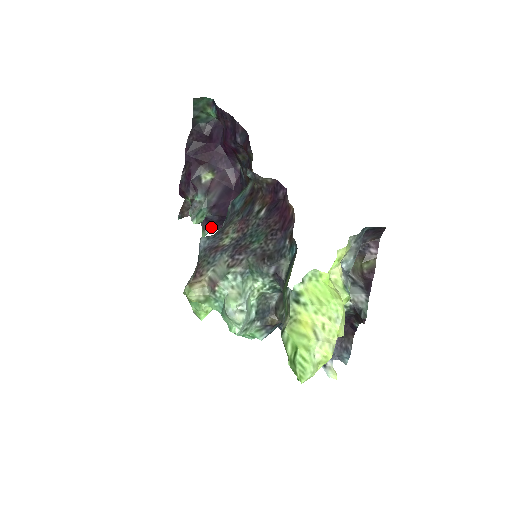
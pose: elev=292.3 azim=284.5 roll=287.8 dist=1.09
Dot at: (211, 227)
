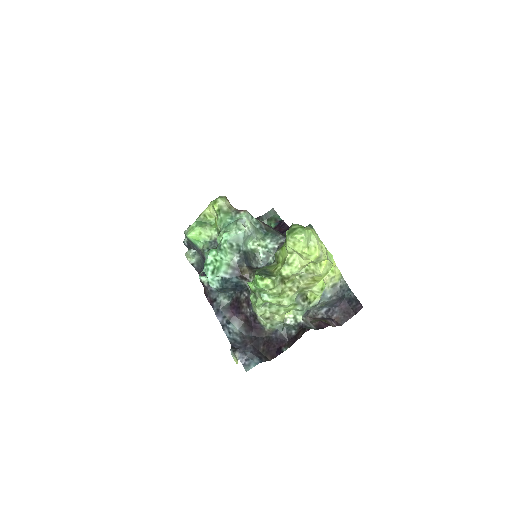
Dot at: occluded
